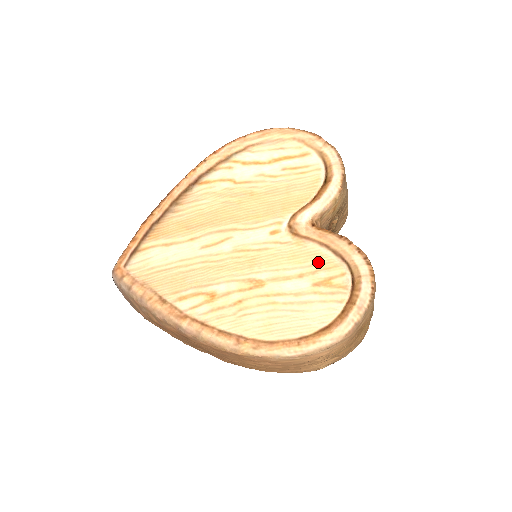
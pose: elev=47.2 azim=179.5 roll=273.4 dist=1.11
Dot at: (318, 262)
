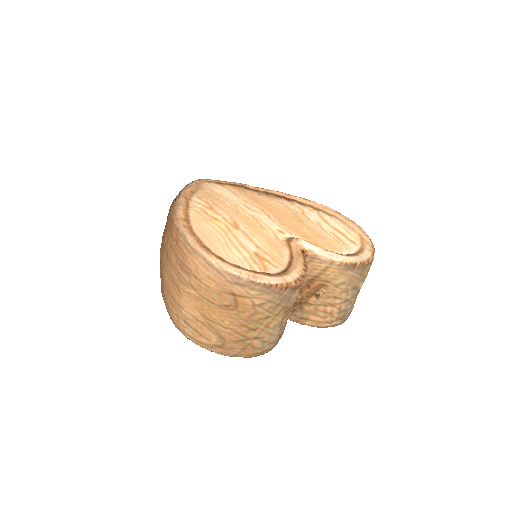
Dot at: (275, 254)
